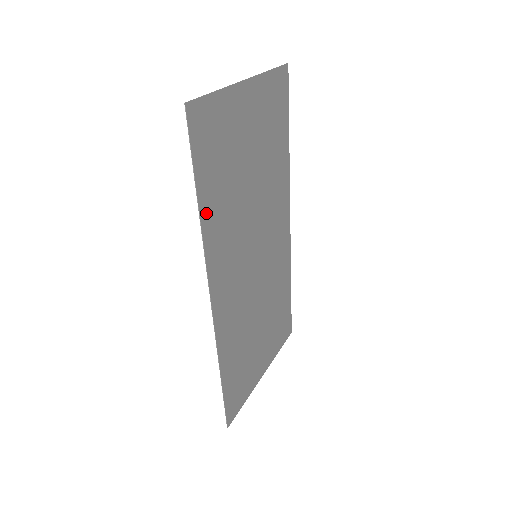
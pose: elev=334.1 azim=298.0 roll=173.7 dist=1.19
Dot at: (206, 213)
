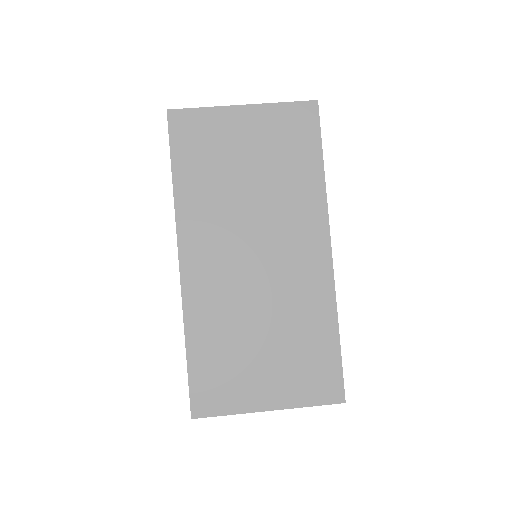
Dot at: (181, 187)
